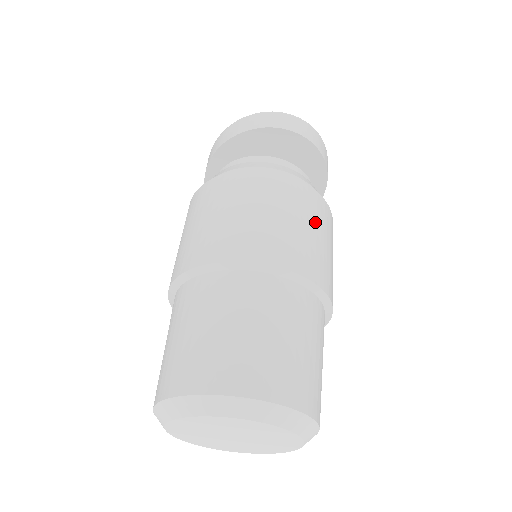
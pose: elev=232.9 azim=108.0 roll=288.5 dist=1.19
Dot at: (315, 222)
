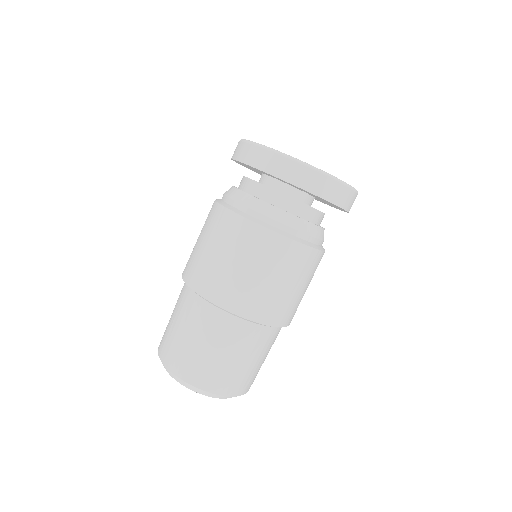
Dot at: occluded
